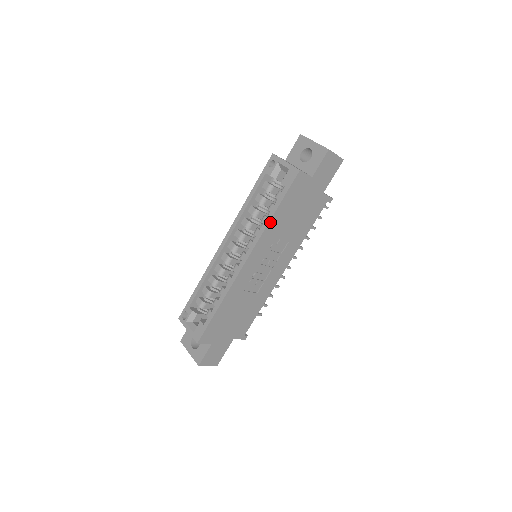
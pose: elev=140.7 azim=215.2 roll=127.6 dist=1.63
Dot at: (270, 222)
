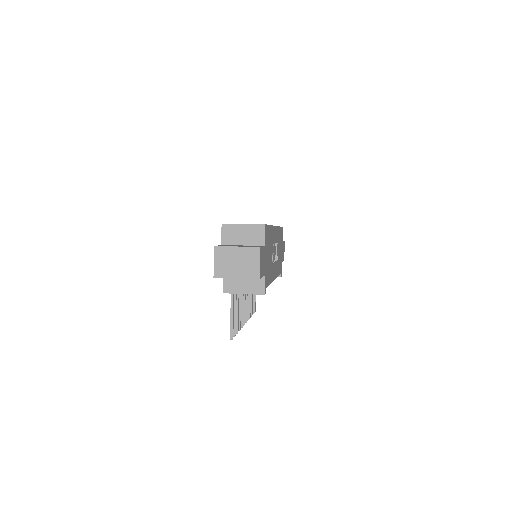
Dot at: (279, 228)
